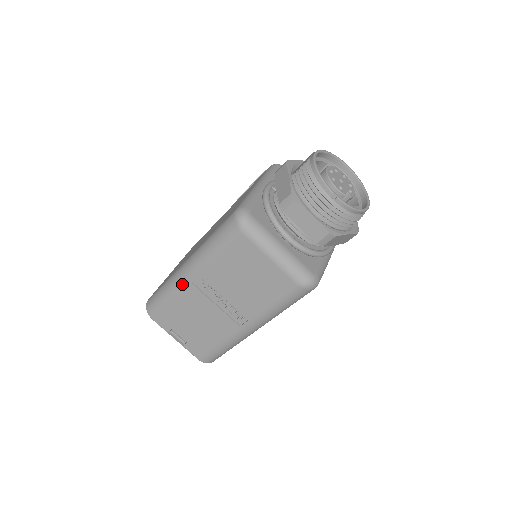
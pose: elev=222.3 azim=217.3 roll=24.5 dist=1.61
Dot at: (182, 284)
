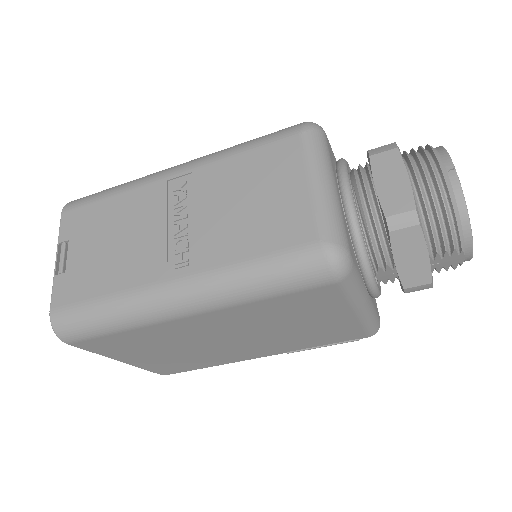
Dot at: (153, 178)
